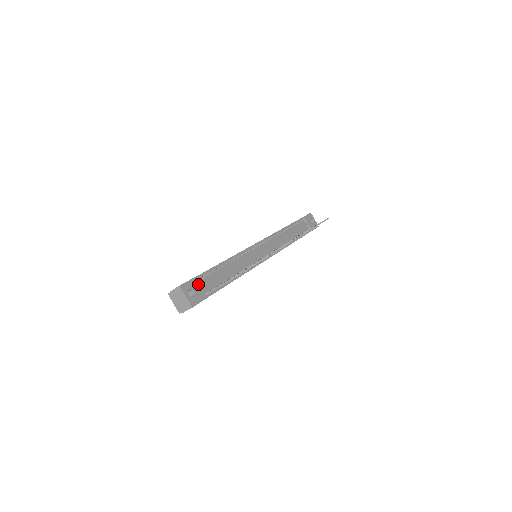
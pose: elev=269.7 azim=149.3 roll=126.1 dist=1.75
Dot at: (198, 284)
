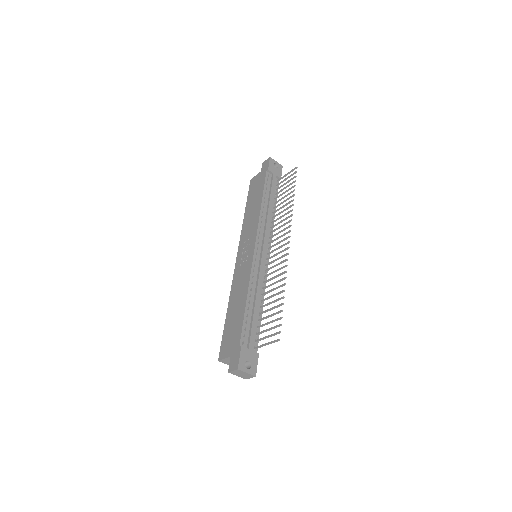
Dot at: (247, 350)
